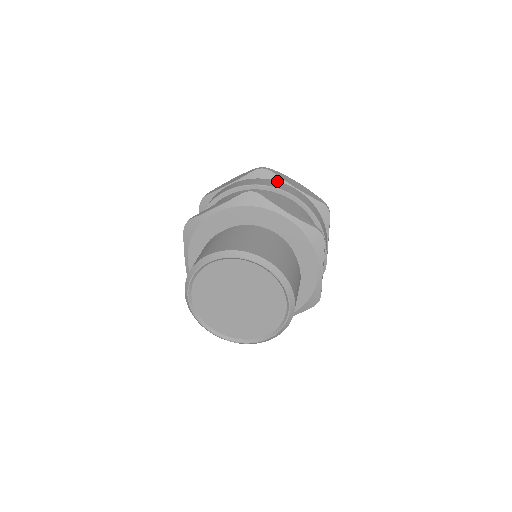
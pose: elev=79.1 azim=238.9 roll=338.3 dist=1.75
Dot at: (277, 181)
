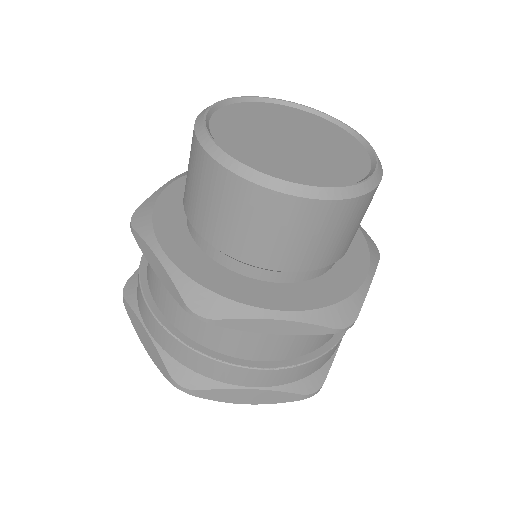
Dot at: occluded
